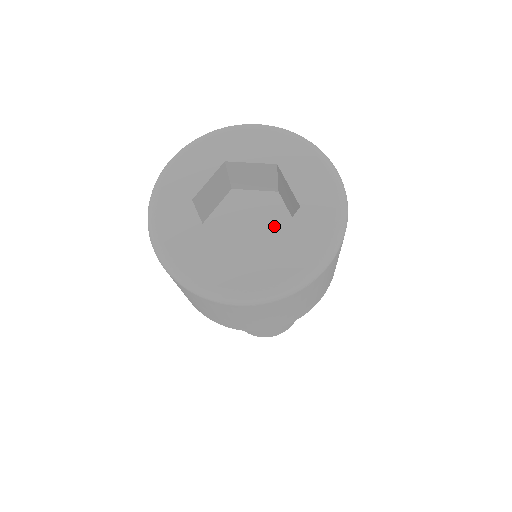
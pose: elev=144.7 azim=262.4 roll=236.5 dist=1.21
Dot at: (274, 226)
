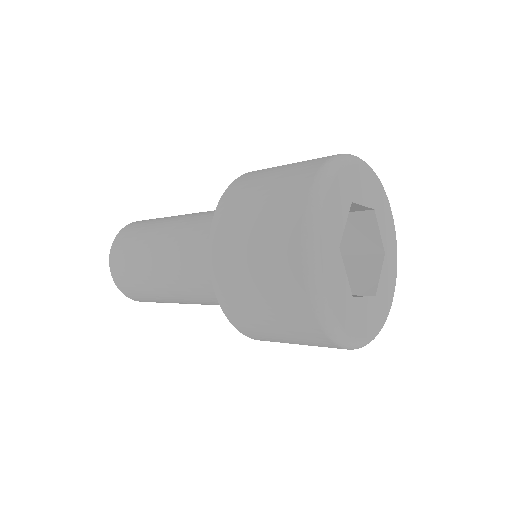
Dot at: occluded
